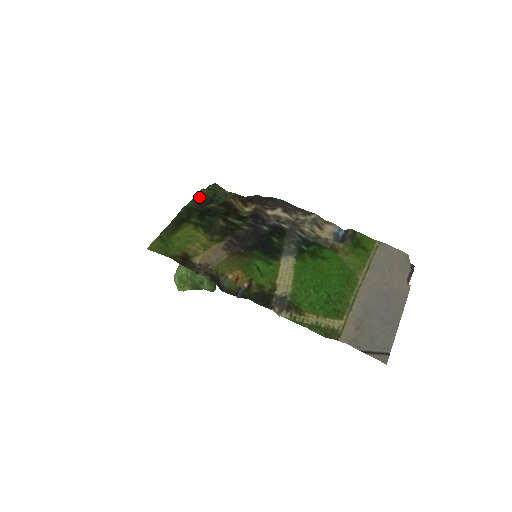
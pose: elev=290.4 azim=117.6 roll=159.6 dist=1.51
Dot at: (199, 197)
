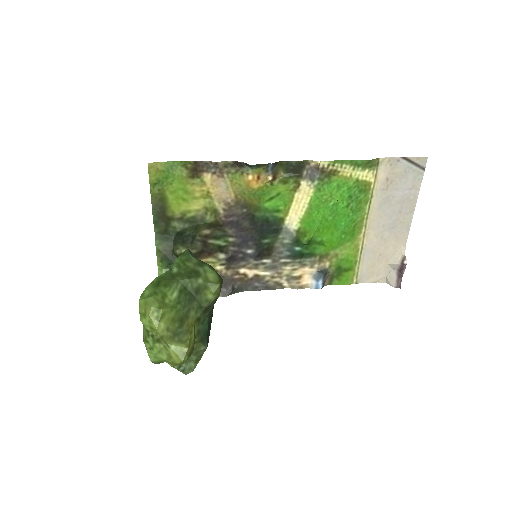
Dot at: (161, 260)
